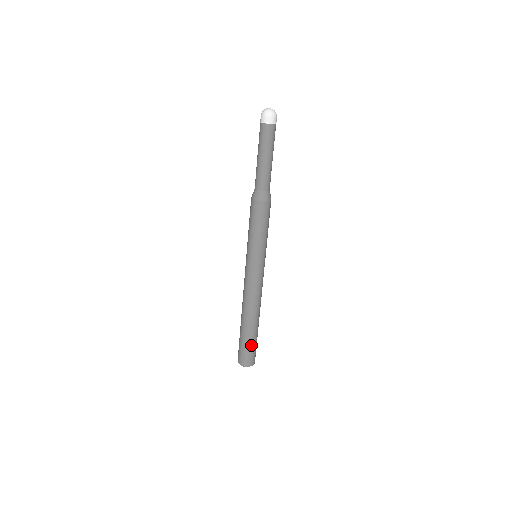
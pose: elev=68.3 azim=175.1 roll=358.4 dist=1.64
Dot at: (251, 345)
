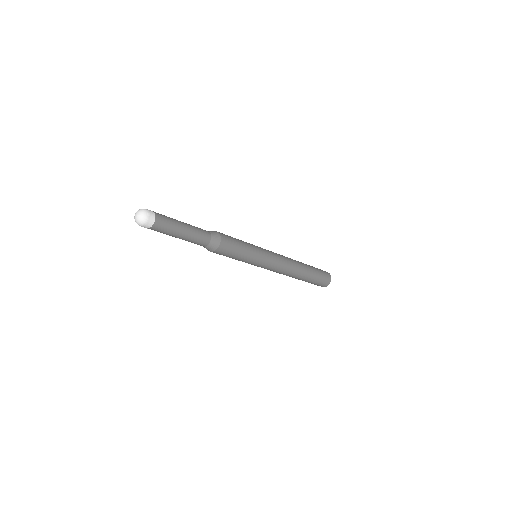
Dot at: (311, 283)
